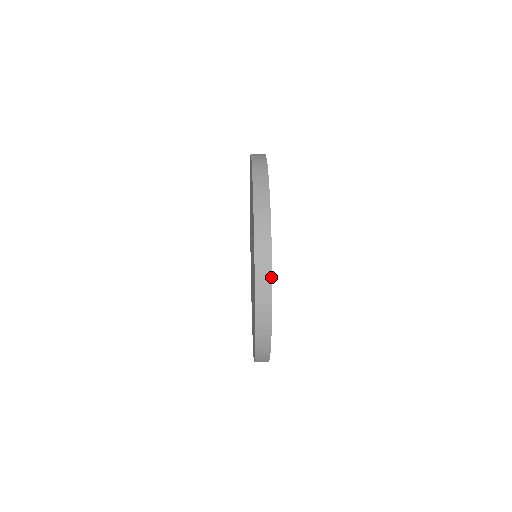
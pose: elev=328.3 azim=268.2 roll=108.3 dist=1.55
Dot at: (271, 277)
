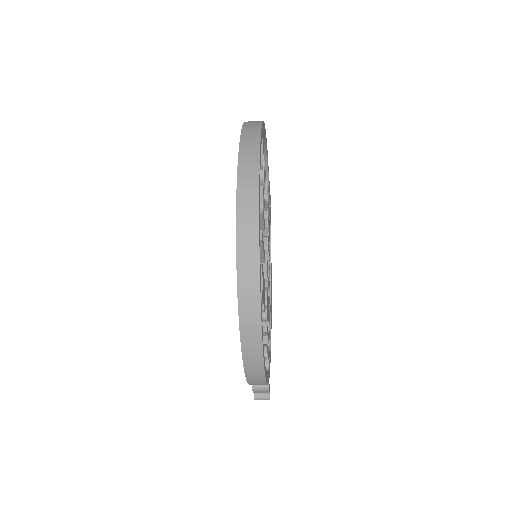
Dot at: (258, 167)
